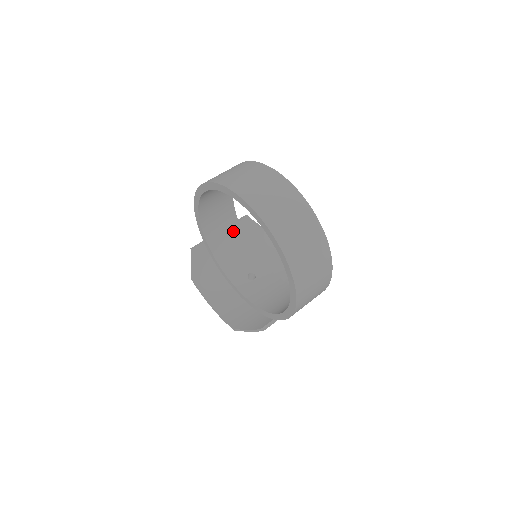
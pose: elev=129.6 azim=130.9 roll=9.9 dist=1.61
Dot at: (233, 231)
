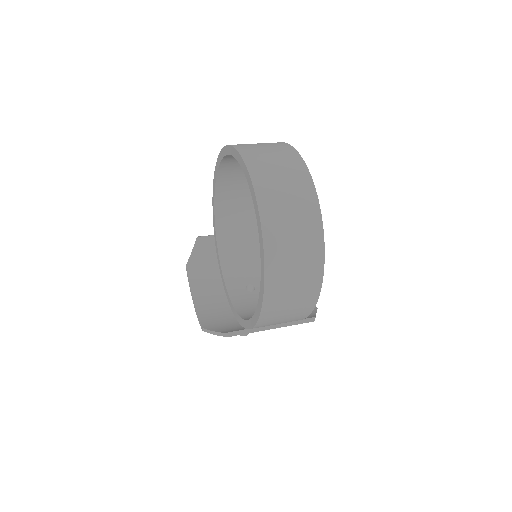
Dot at: (250, 236)
